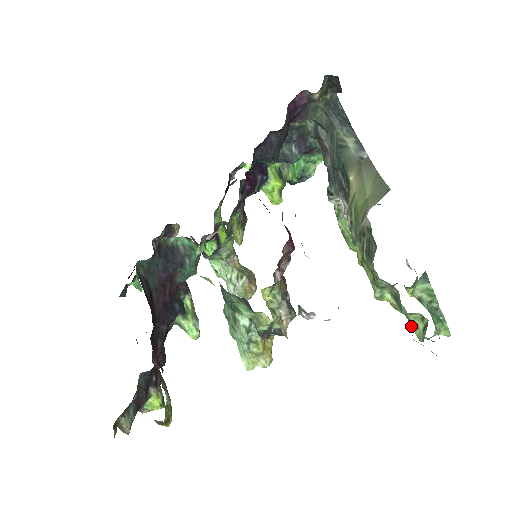
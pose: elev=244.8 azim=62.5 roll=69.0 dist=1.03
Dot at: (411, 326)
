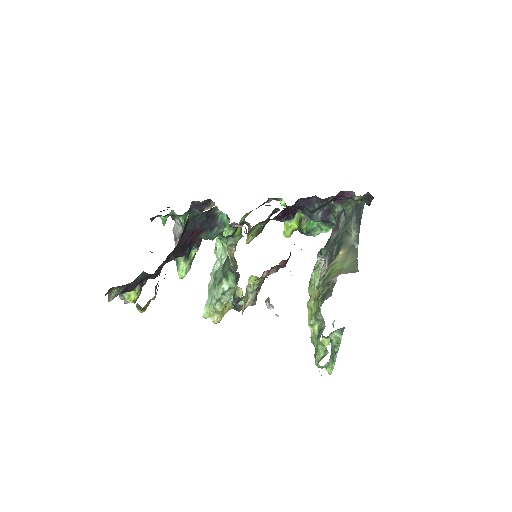
Dot at: (315, 353)
